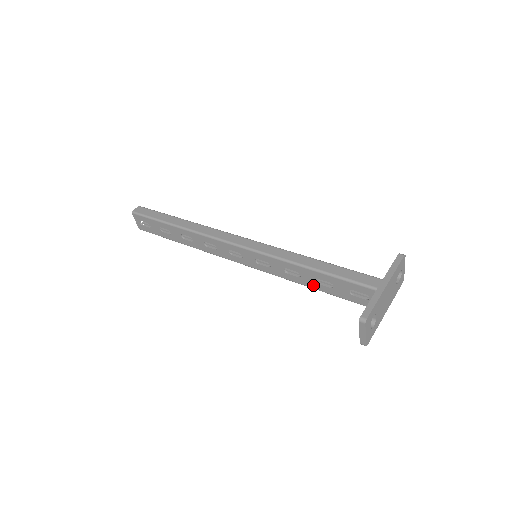
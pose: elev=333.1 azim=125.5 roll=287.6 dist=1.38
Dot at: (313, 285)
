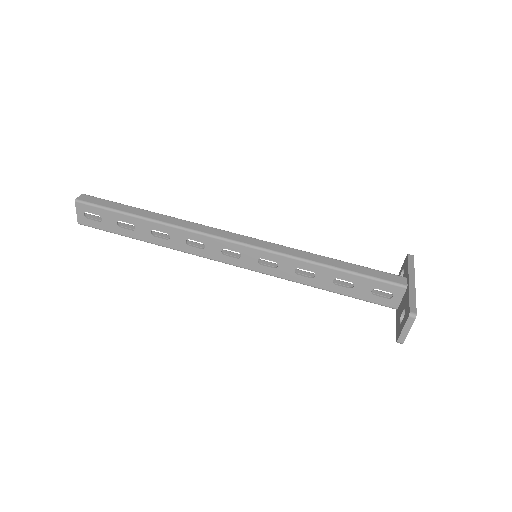
Dot at: (327, 286)
